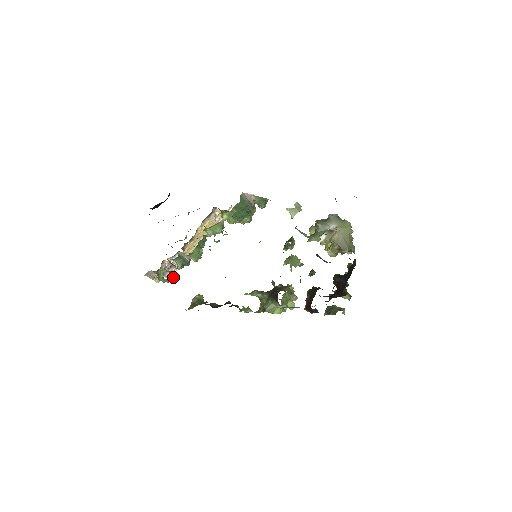
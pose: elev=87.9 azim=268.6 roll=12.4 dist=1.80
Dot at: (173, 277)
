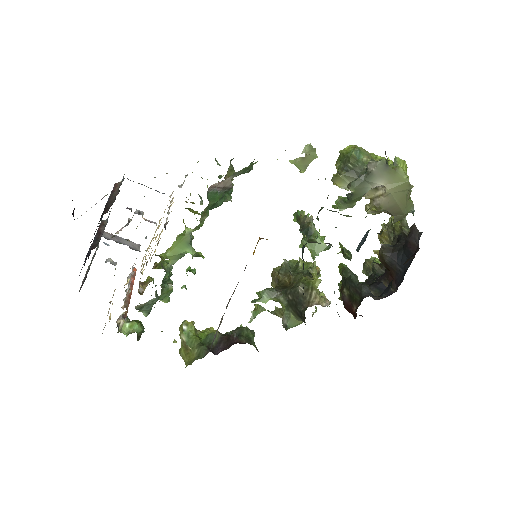
Dot at: (142, 329)
